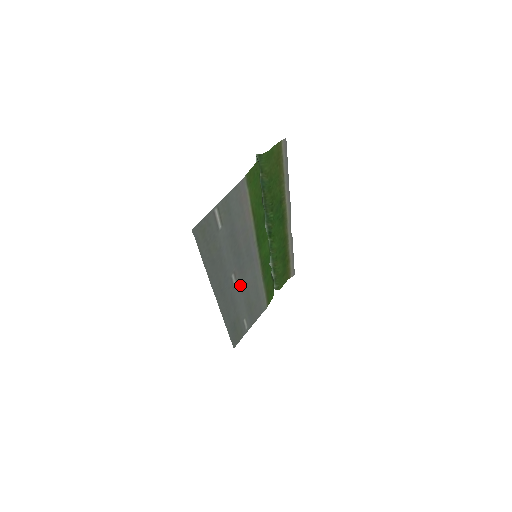
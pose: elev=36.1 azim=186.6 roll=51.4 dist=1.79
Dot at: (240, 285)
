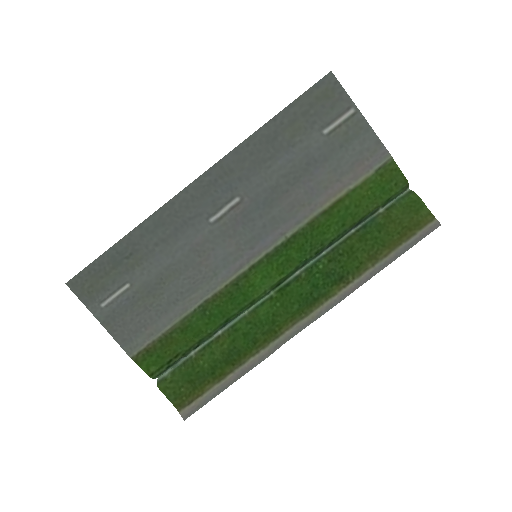
Dot at: (211, 233)
